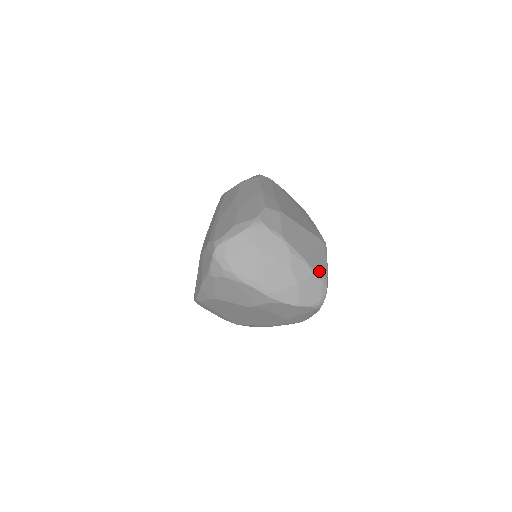
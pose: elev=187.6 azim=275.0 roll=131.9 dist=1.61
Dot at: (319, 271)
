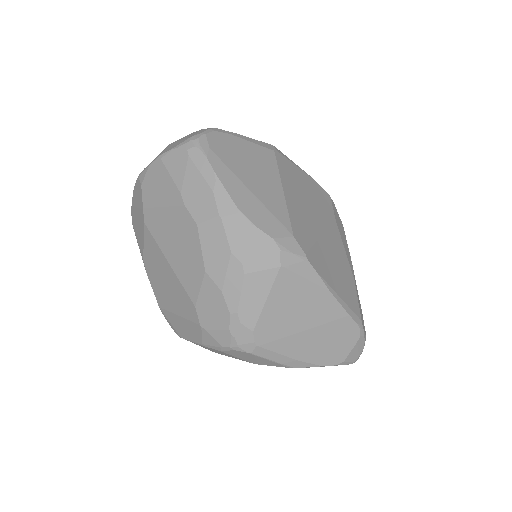
Dot at: occluded
